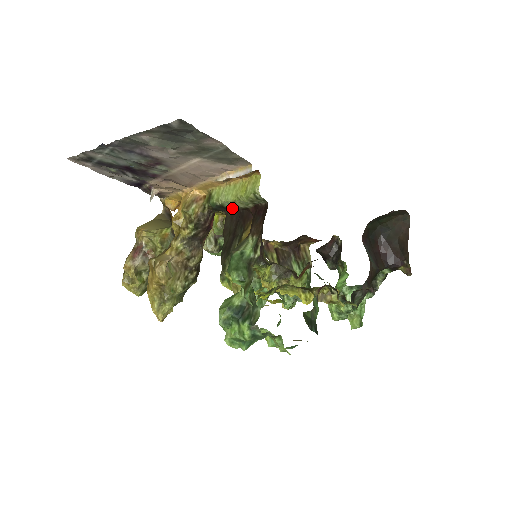
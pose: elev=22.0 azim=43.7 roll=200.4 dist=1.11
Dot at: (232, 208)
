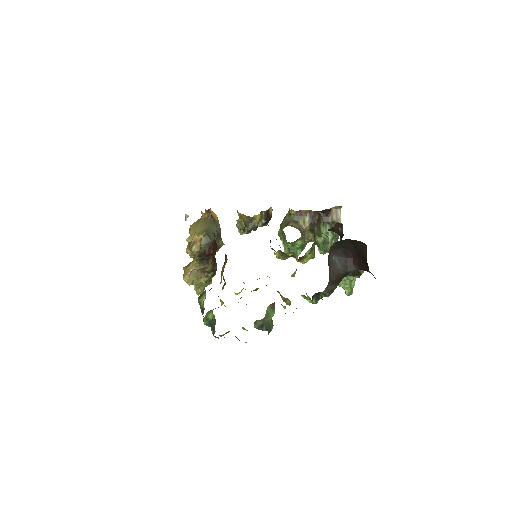
Dot at: occluded
